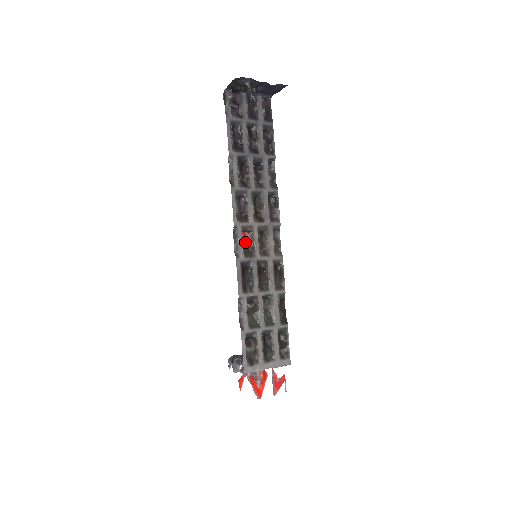
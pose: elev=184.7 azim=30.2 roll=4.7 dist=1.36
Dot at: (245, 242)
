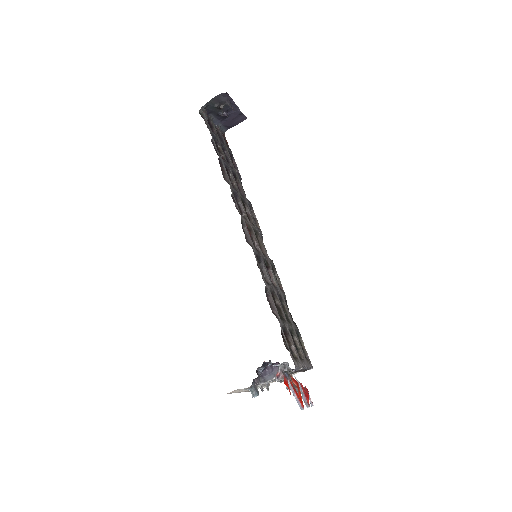
Dot at: occluded
